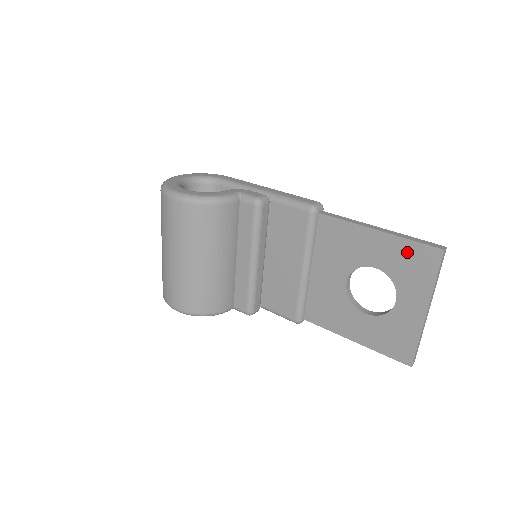
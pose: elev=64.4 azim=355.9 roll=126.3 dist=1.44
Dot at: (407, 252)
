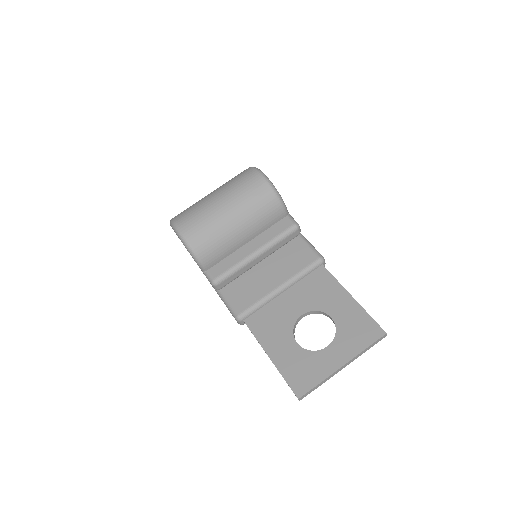
Dot at: (361, 321)
